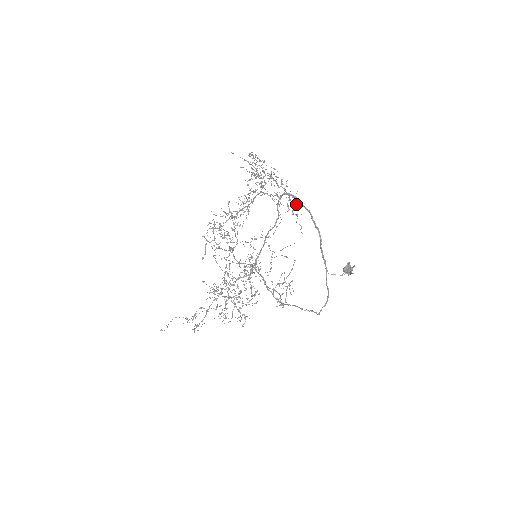
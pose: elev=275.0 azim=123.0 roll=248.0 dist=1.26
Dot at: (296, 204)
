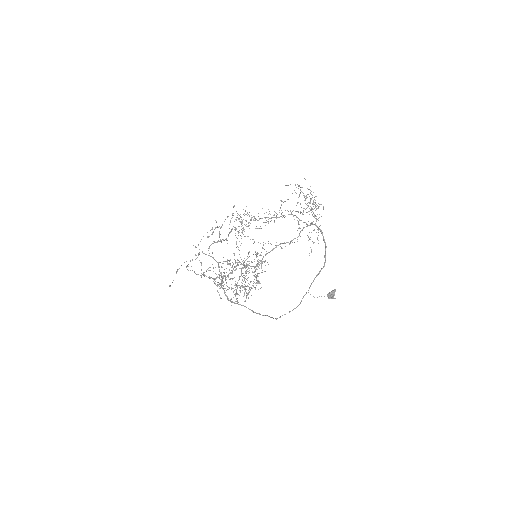
Dot at: (318, 235)
